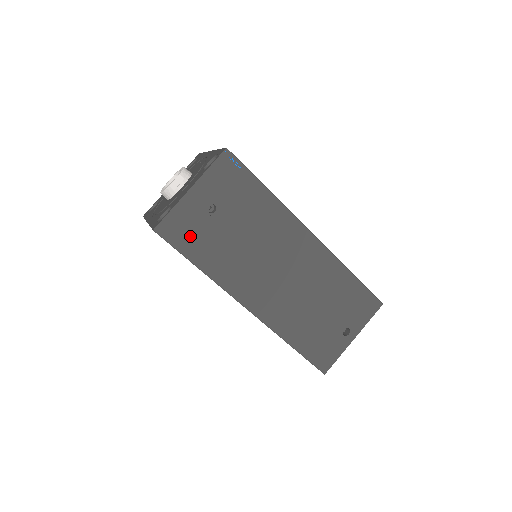
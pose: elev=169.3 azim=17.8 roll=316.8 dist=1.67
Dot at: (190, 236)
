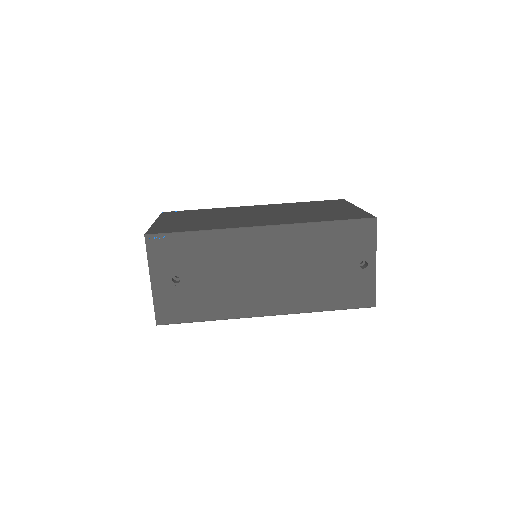
Dot at: (181, 308)
